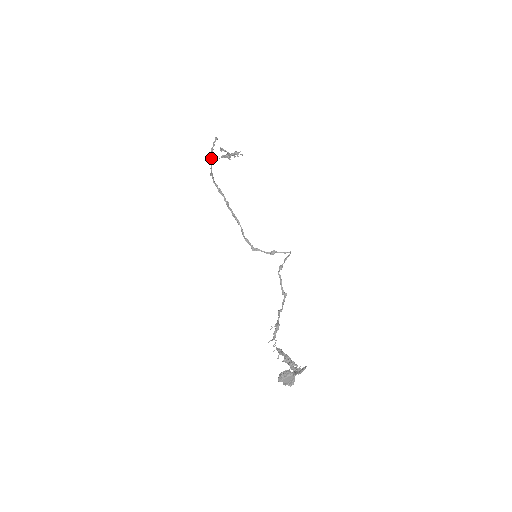
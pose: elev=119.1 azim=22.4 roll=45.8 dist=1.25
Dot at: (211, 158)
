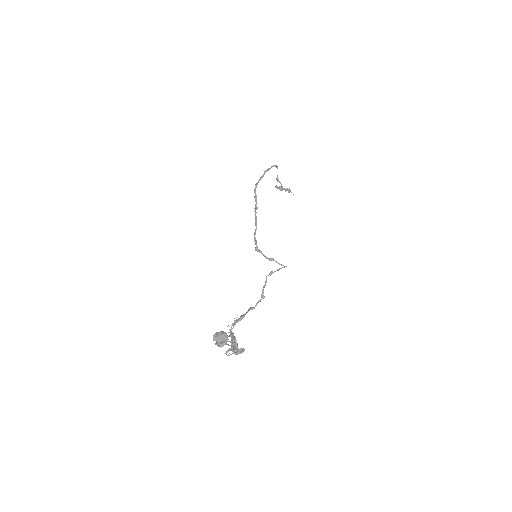
Dot at: (263, 174)
